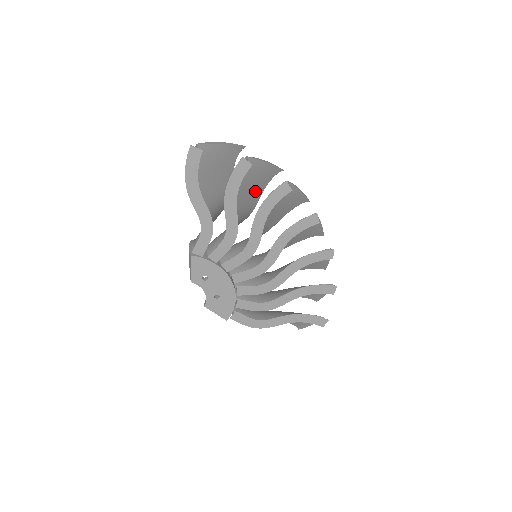
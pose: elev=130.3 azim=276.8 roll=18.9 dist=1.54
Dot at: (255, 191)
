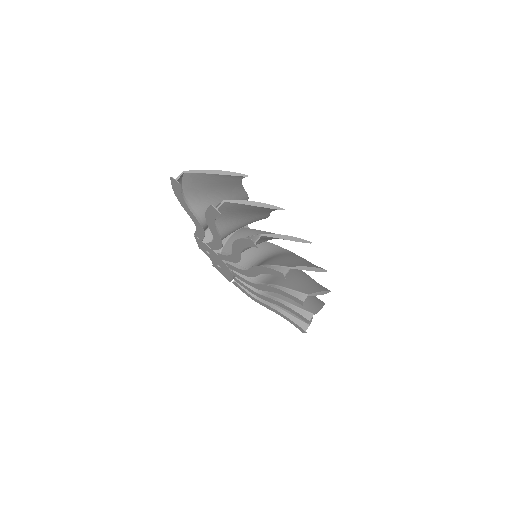
Dot at: (257, 213)
